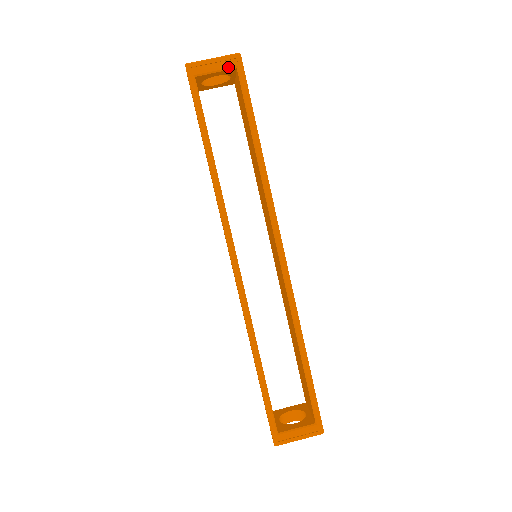
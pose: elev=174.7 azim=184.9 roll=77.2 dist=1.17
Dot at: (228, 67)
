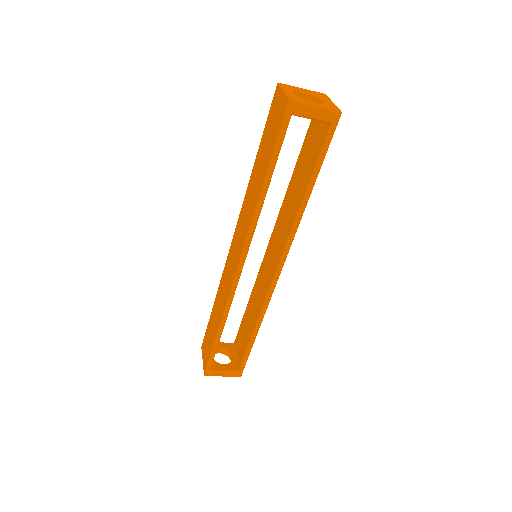
Dot at: (325, 120)
